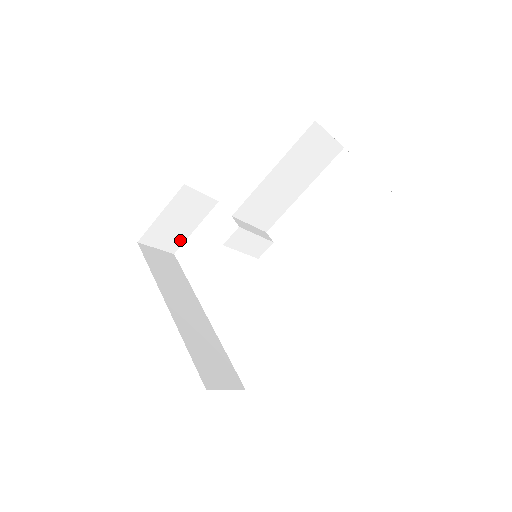
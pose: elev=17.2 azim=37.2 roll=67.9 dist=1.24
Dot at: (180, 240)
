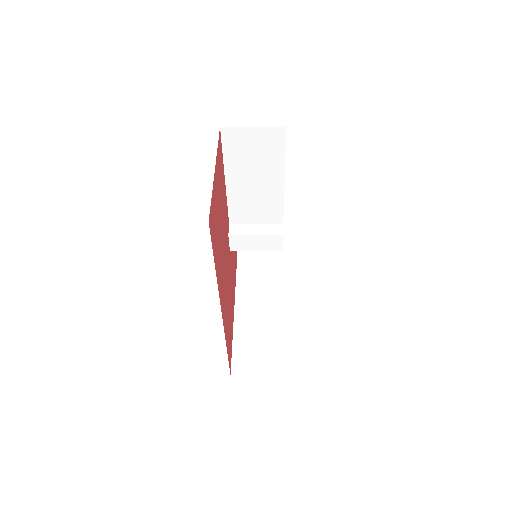
Dot at: occluded
